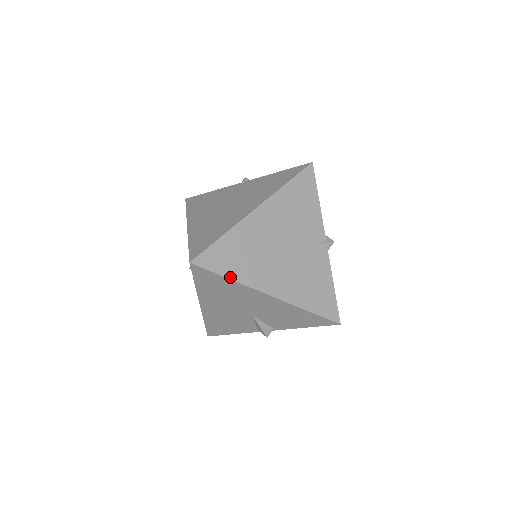
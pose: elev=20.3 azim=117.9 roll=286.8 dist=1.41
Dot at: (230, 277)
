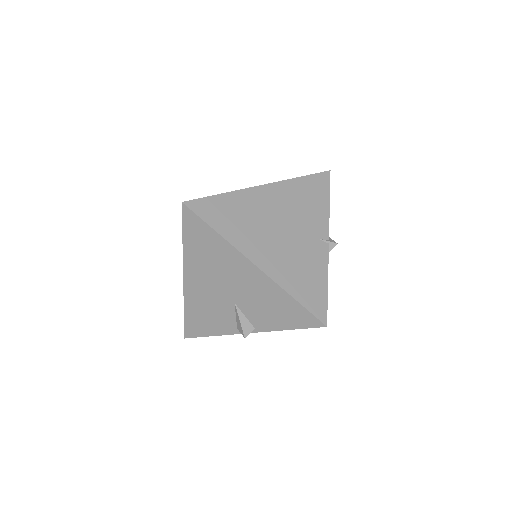
Dot at: (218, 231)
